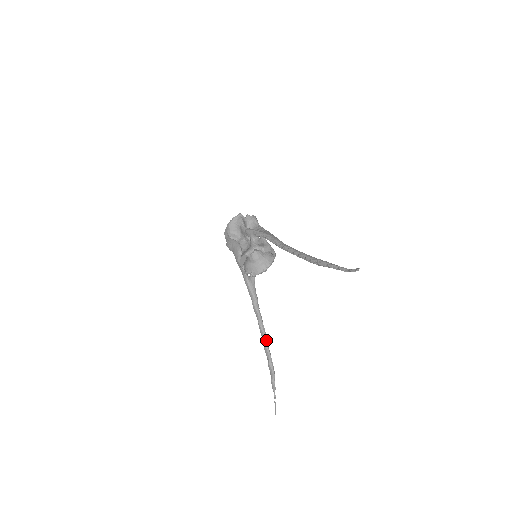
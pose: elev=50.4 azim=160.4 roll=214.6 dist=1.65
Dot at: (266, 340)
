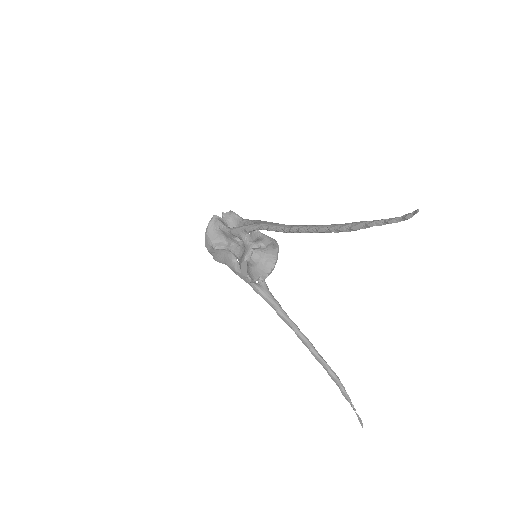
Dot at: (313, 347)
